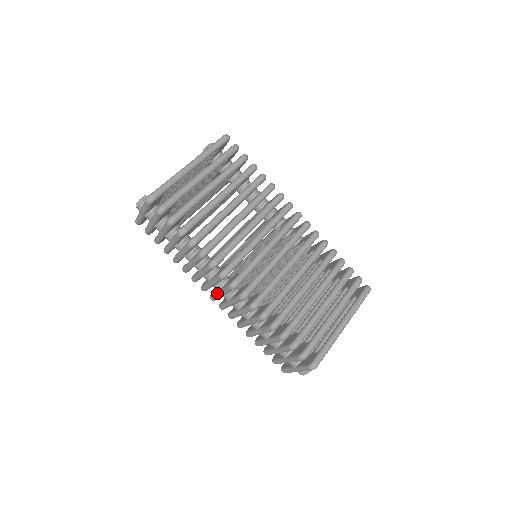
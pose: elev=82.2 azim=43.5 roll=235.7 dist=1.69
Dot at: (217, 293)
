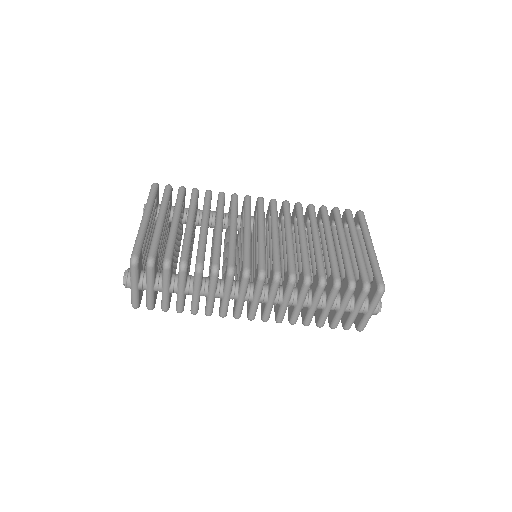
Dot at: (253, 303)
